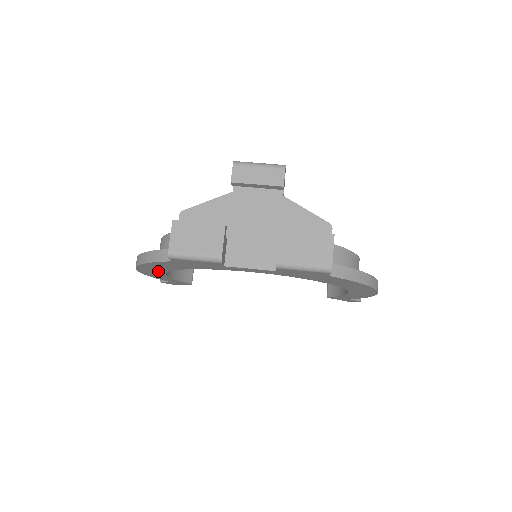
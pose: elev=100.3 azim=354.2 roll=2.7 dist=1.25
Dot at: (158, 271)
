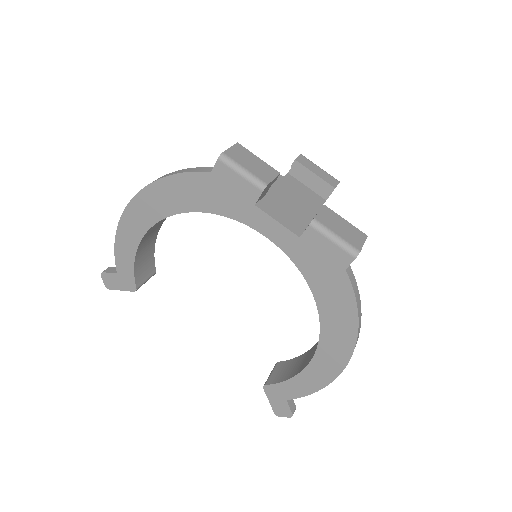
Dot at: (150, 216)
